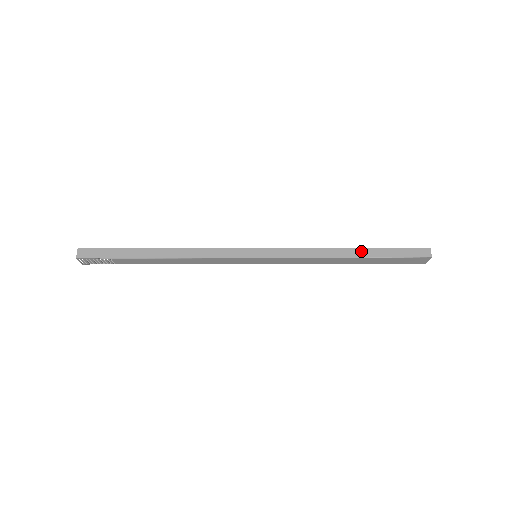
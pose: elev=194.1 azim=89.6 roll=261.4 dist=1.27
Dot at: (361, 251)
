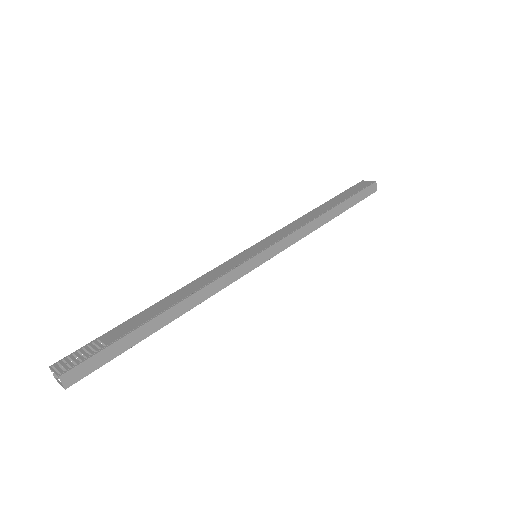
Dot at: (337, 209)
